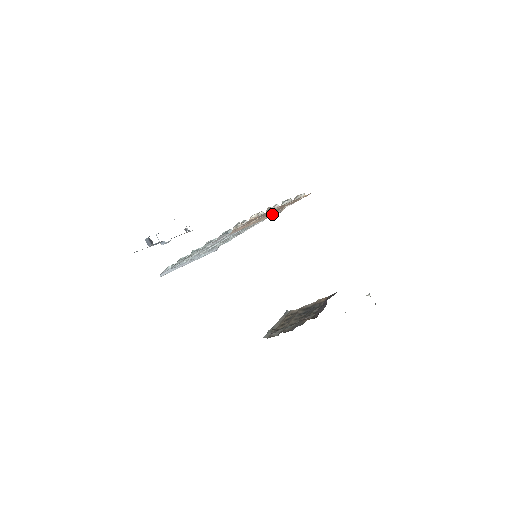
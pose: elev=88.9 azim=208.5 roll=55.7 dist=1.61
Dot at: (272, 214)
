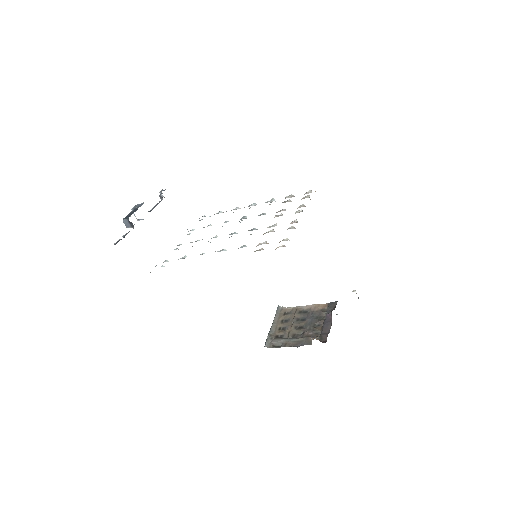
Dot at: occluded
